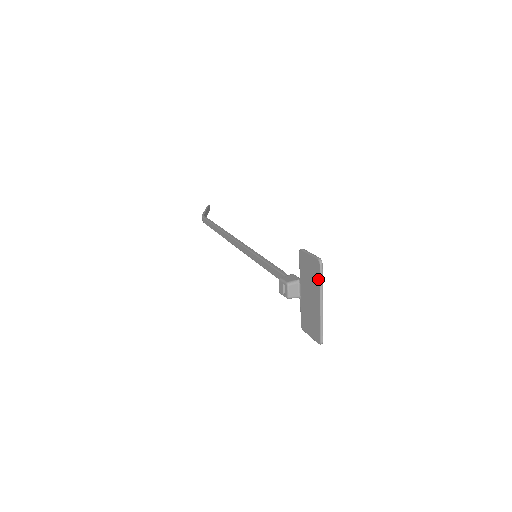
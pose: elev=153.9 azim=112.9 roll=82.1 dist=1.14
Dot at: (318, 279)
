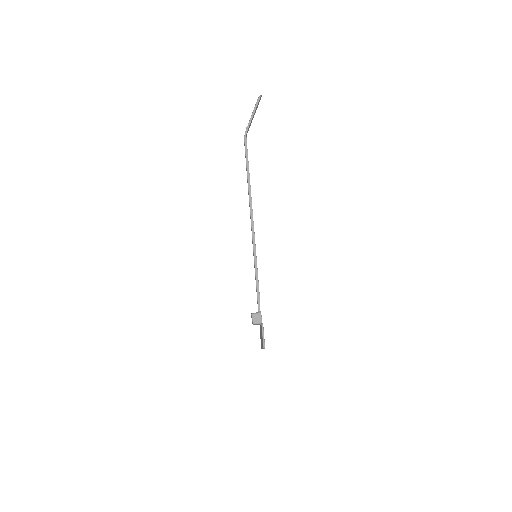
Dot at: occluded
